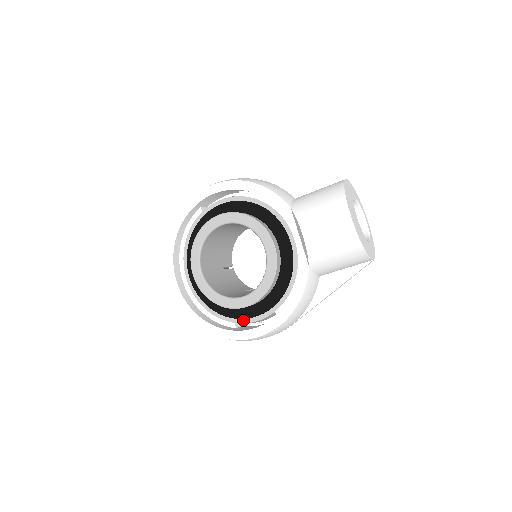
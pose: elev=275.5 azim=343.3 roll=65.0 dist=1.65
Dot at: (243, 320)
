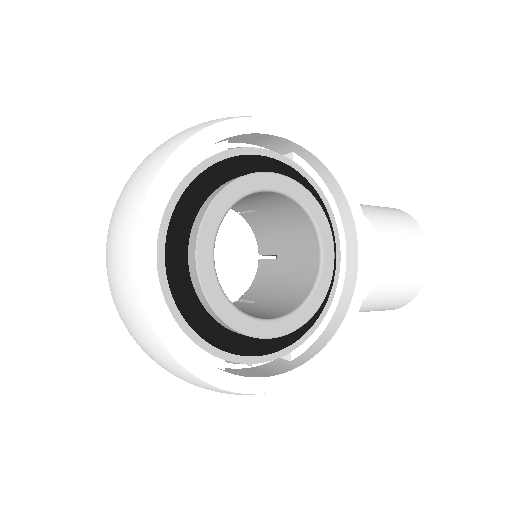
Dot at: (241, 357)
